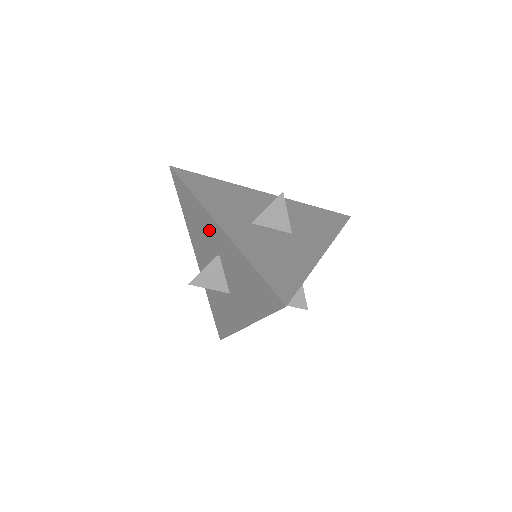
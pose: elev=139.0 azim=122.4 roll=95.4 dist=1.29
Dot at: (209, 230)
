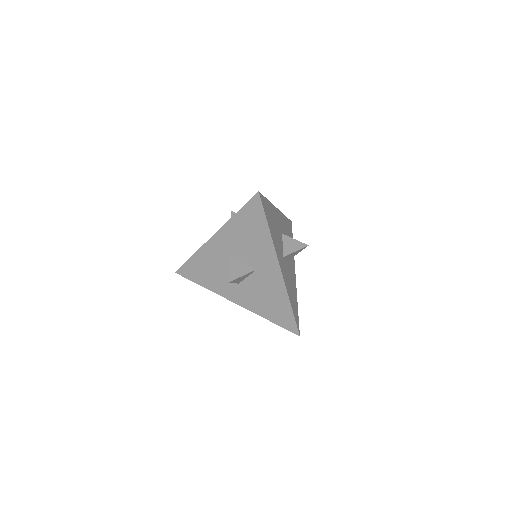
Dot at: (214, 255)
